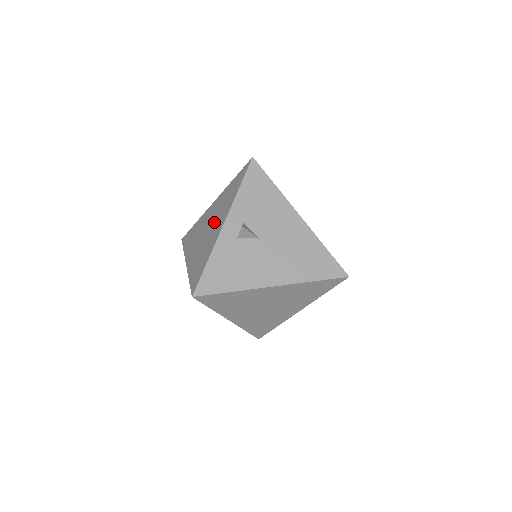
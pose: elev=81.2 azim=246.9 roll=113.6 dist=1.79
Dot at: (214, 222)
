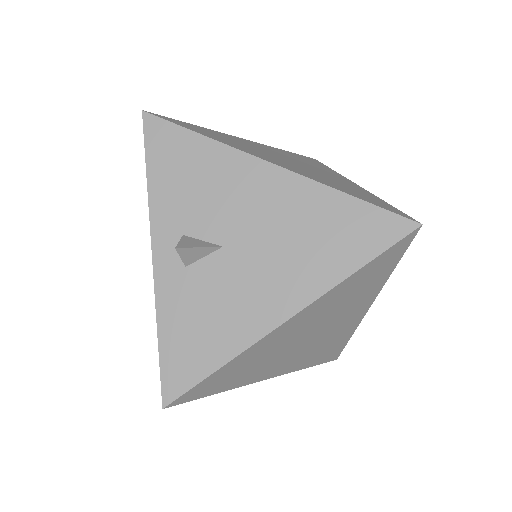
Dot at: occluded
